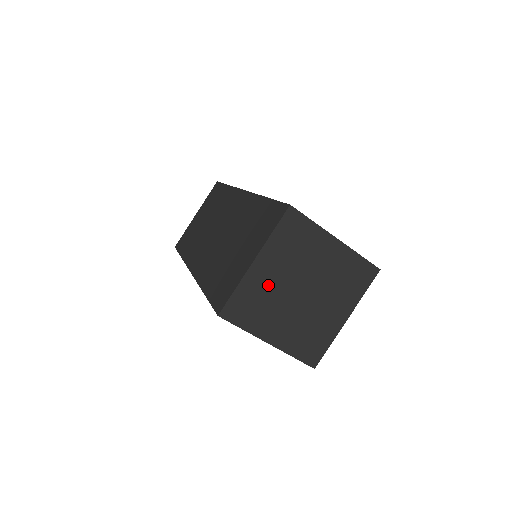
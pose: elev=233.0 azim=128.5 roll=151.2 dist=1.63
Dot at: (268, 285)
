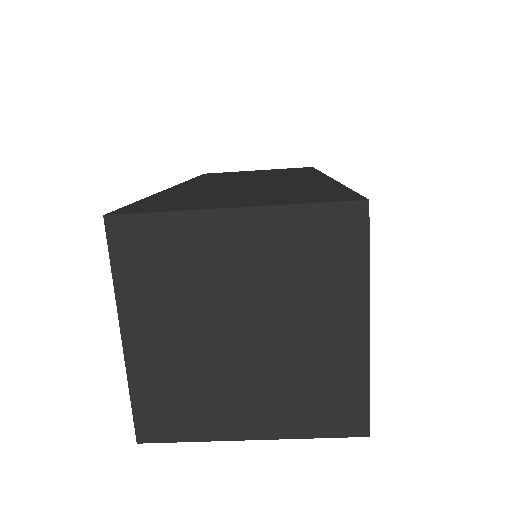
Dot at: (175, 358)
